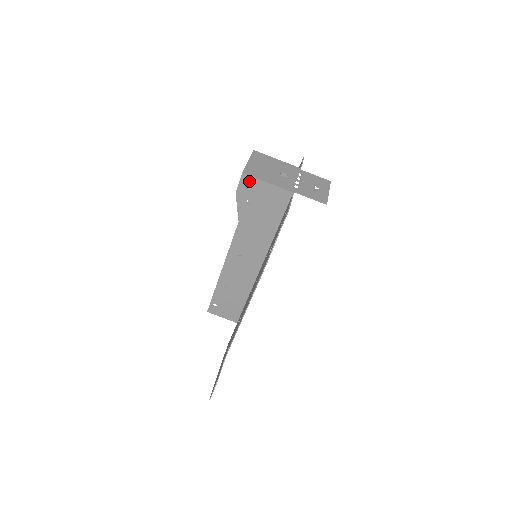
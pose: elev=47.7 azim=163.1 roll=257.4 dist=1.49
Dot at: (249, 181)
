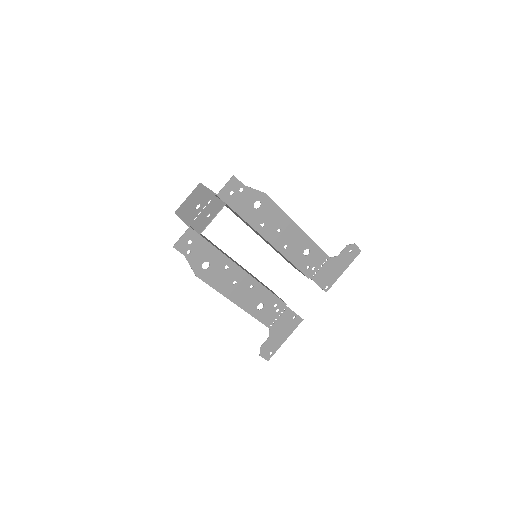
Dot at: occluded
